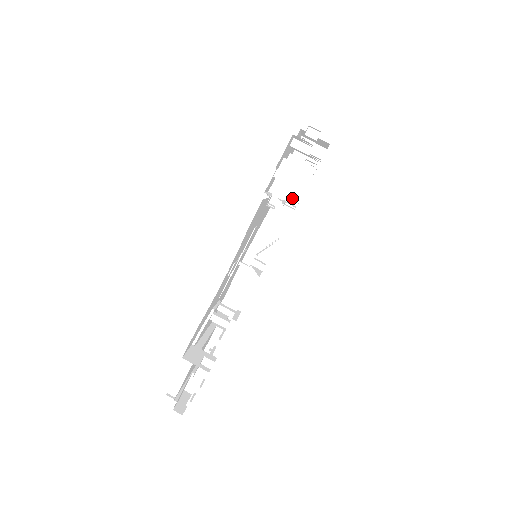
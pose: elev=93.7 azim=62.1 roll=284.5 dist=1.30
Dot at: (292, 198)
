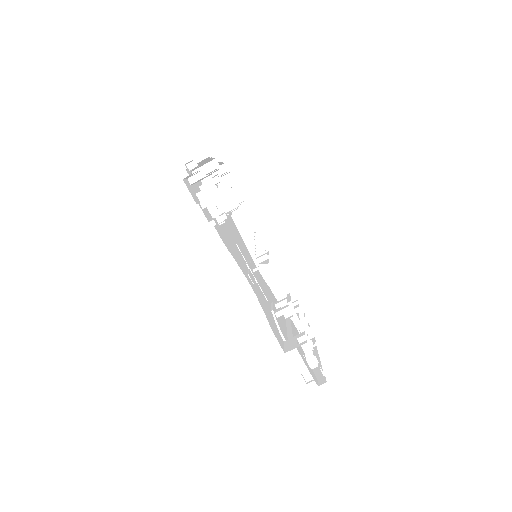
Dot at: (232, 204)
